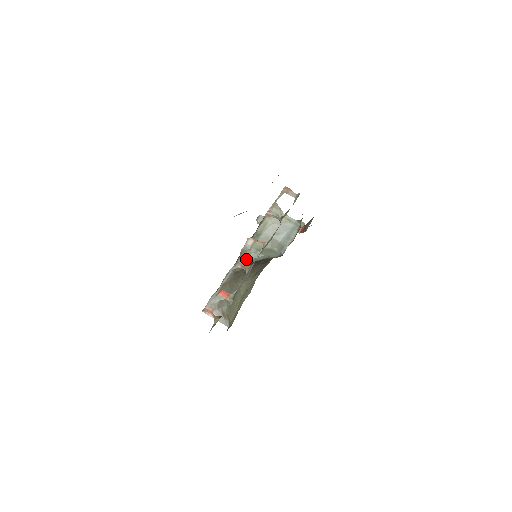
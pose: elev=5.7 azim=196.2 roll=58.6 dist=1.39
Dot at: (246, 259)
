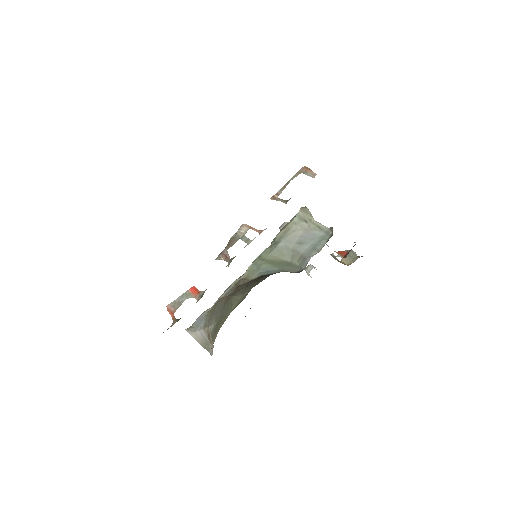
Dot at: (255, 271)
